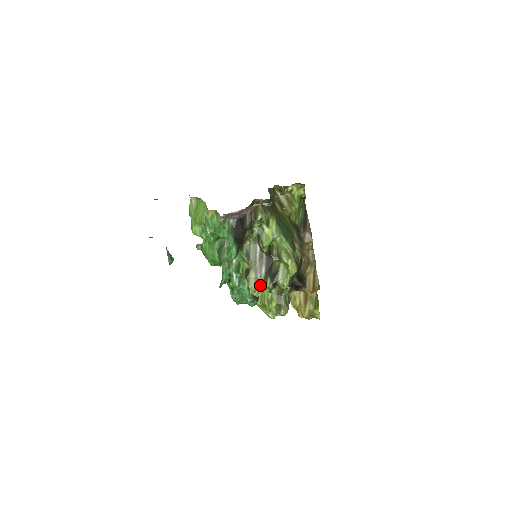
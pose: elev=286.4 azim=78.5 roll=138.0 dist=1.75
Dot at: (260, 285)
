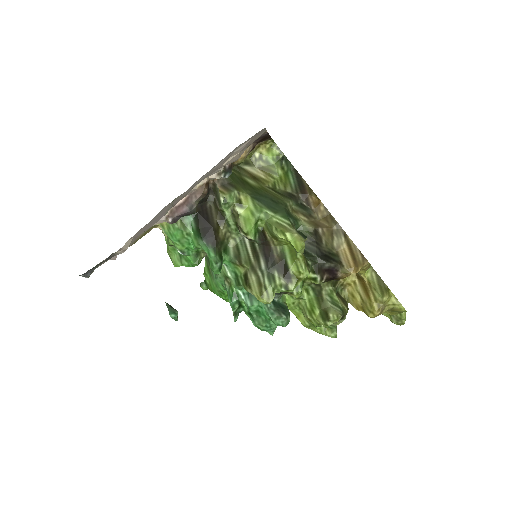
Dot at: (266, 285)
